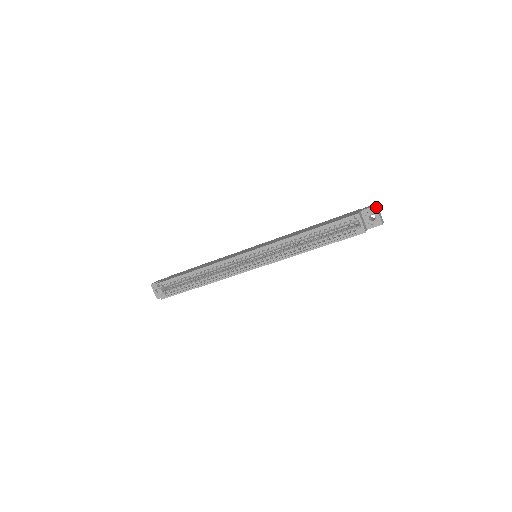
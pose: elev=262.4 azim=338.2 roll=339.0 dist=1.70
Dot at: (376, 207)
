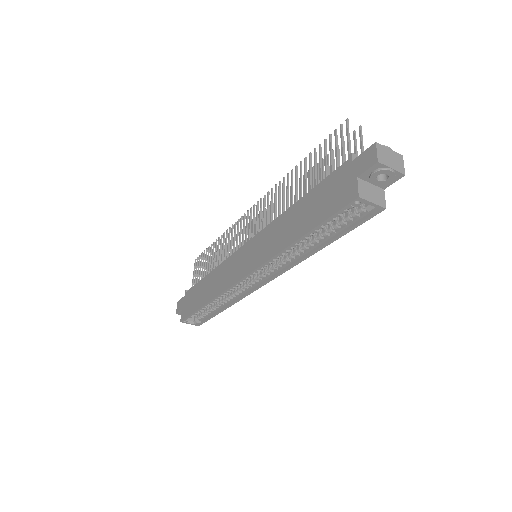
Dot at: (380, 163)
